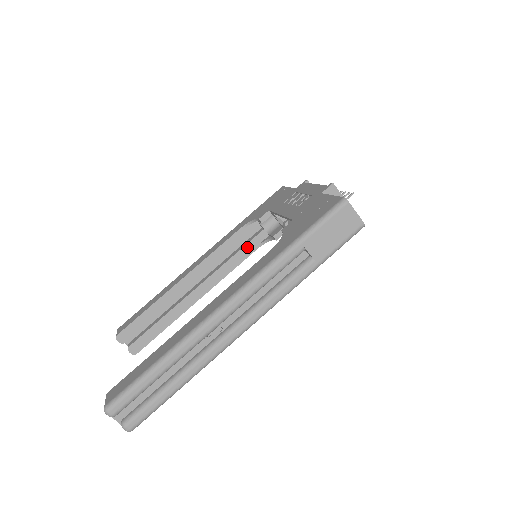
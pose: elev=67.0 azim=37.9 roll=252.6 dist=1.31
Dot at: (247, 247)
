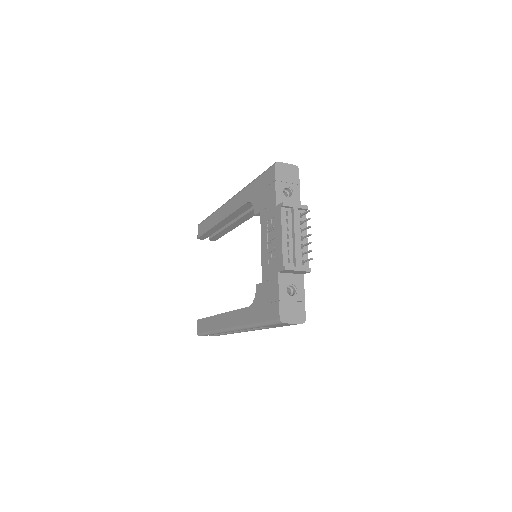
Dot at: occluded
